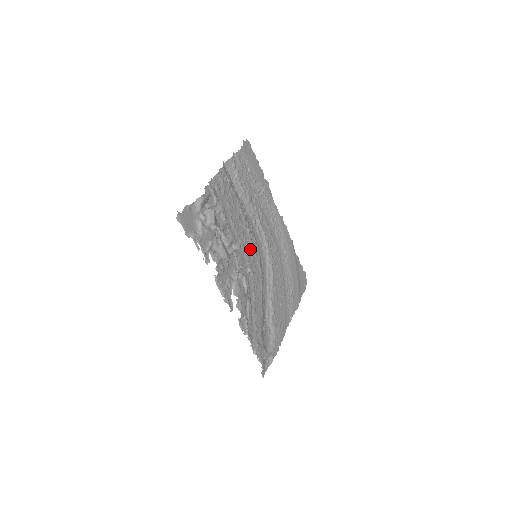
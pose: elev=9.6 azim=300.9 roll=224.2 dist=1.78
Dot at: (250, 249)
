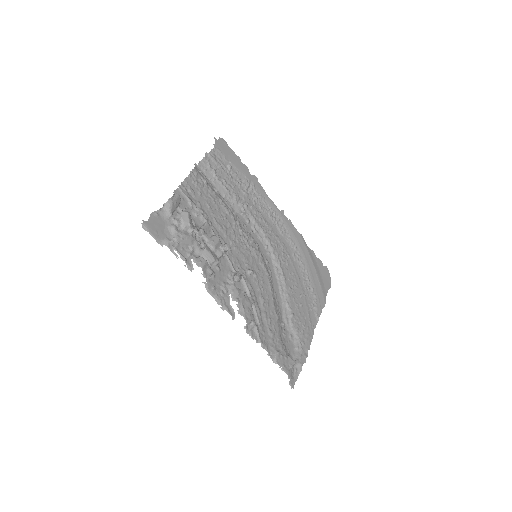
Dot at: (247, 250)
